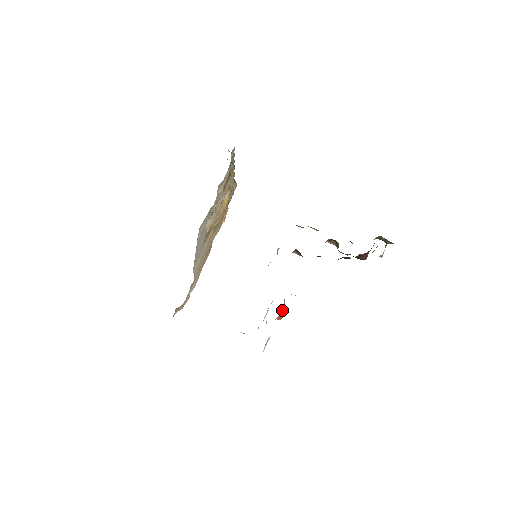
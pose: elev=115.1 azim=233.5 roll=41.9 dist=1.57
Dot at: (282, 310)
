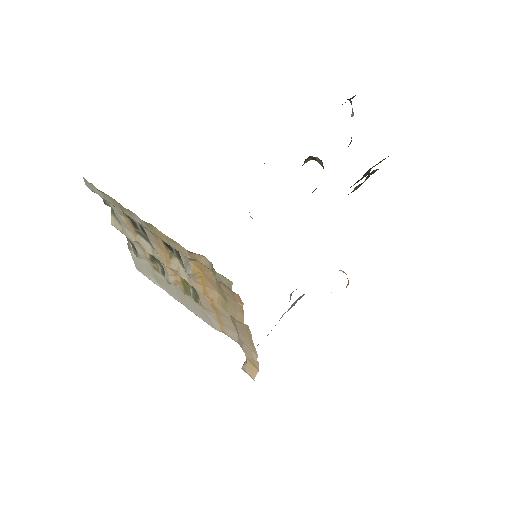
Dot at: occluded
